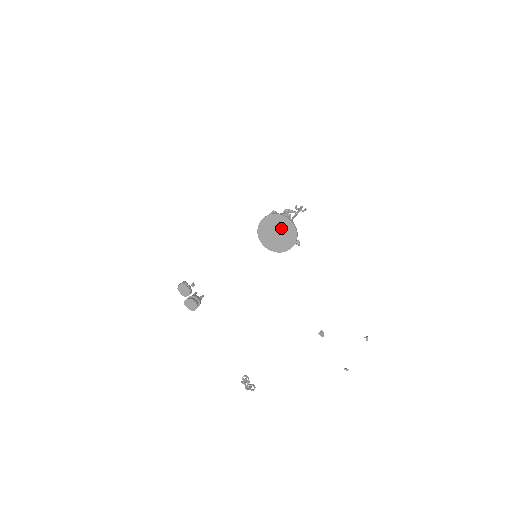
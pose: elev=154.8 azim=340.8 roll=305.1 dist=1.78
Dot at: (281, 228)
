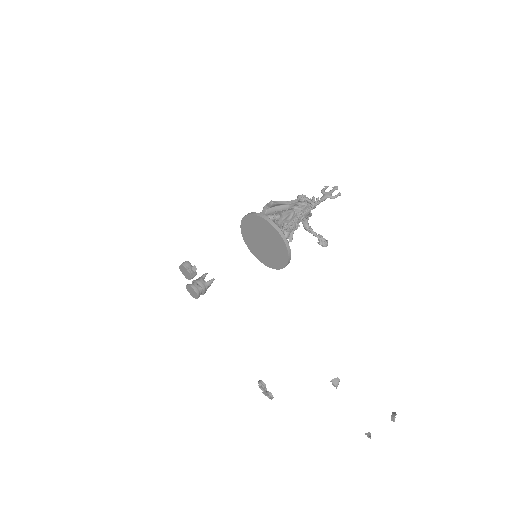
Dot at: (267, 237)
